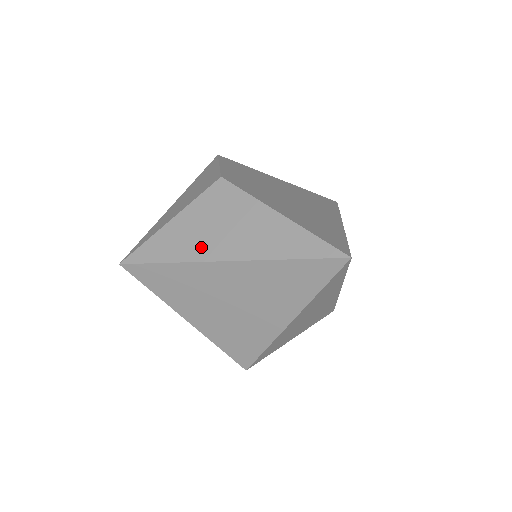
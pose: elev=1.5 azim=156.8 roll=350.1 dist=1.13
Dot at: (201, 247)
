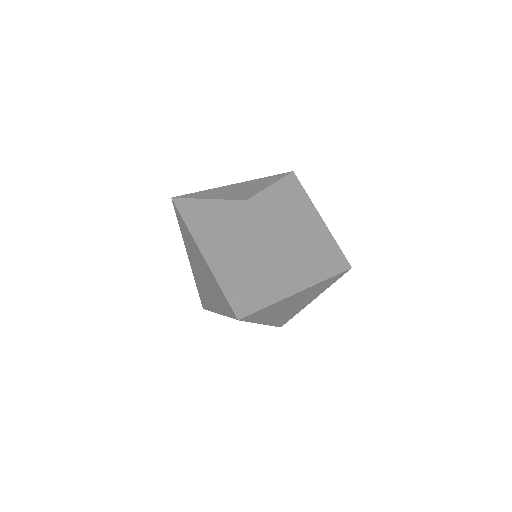
Dot at: (201, 232)
